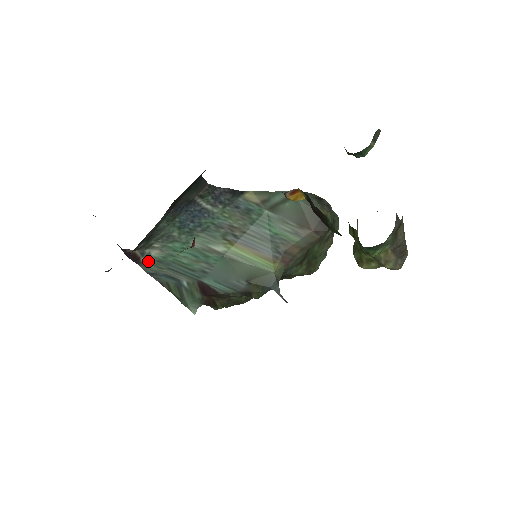
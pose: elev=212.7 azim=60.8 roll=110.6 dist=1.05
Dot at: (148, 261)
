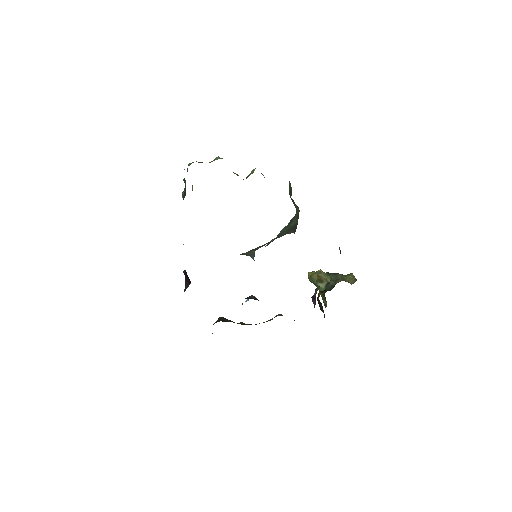
Dot at: occluded
